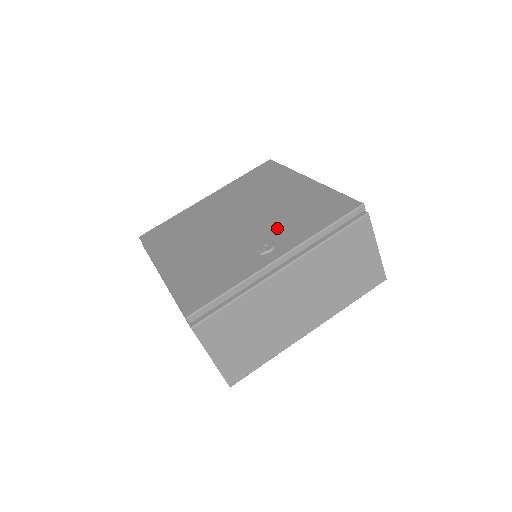
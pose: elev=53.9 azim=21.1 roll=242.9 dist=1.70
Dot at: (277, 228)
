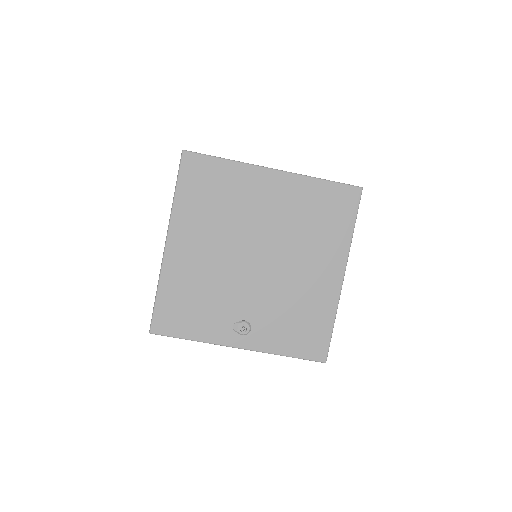
Dot at: (268, 313)
